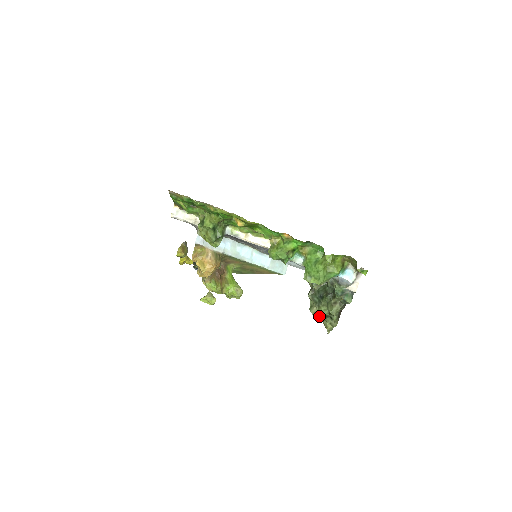
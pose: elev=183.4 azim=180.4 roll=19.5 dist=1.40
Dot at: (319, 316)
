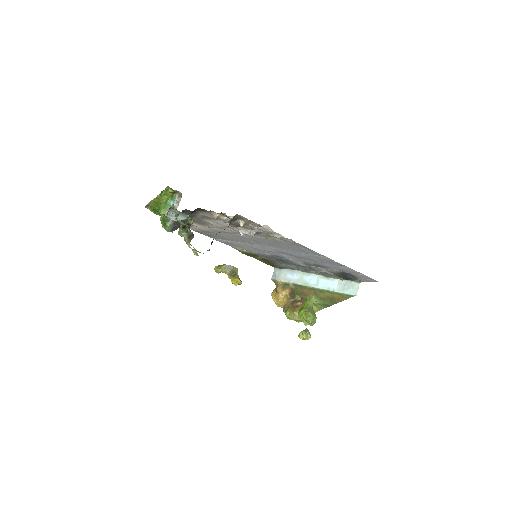
Dot at: (194, 248)
